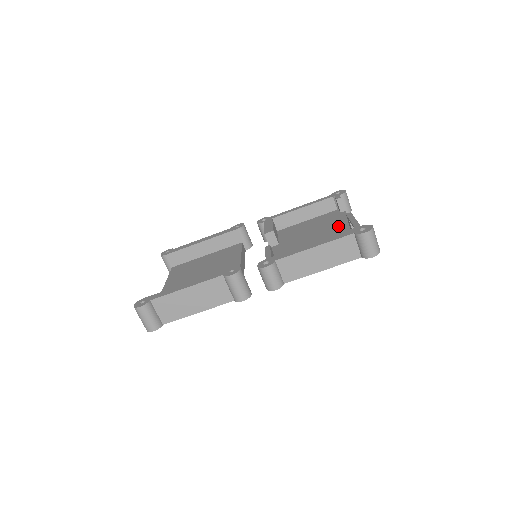
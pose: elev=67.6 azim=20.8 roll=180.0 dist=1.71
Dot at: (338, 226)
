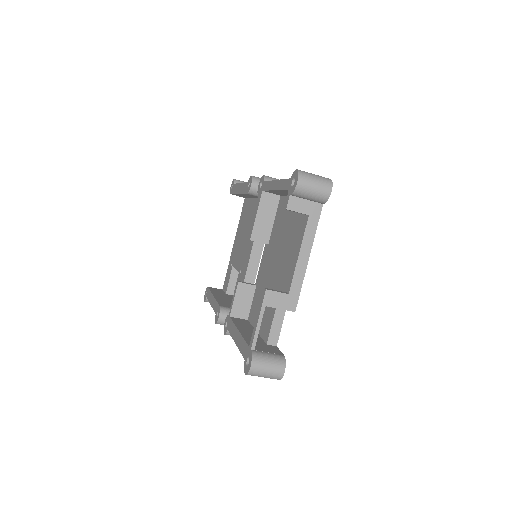
Dot at: (288, 266)
